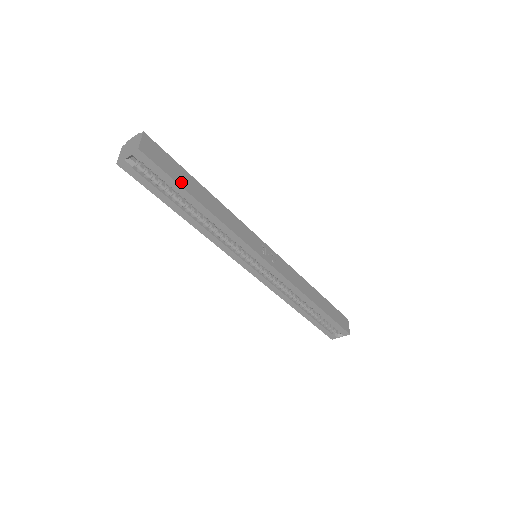
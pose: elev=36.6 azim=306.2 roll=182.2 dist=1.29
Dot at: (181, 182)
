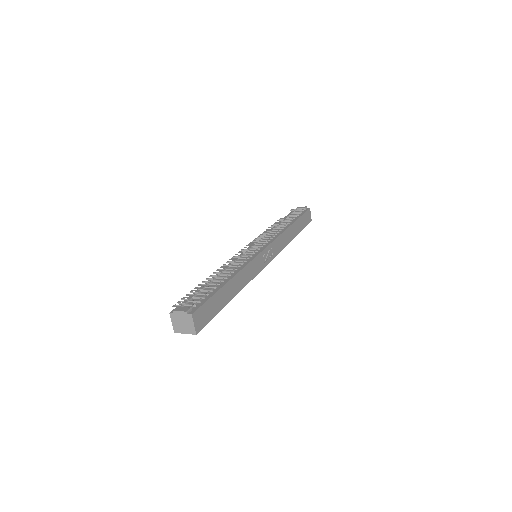
Dot at: (219, 308)
